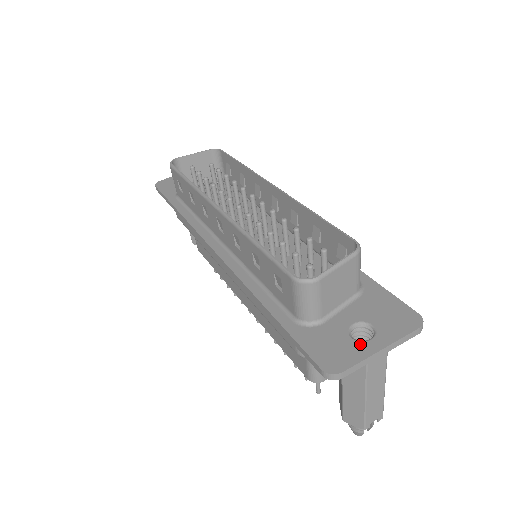
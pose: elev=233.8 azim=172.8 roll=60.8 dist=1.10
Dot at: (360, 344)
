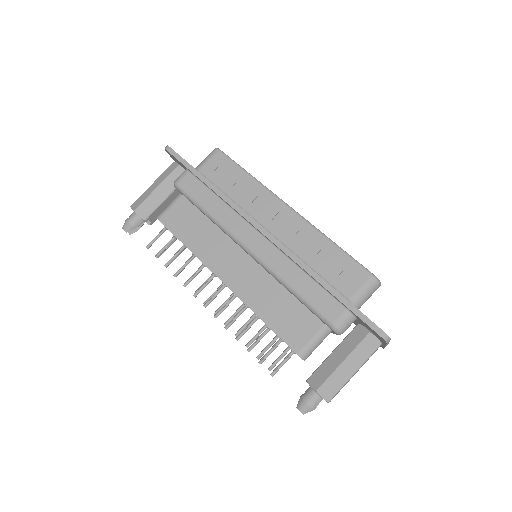
Dot at: occluded
